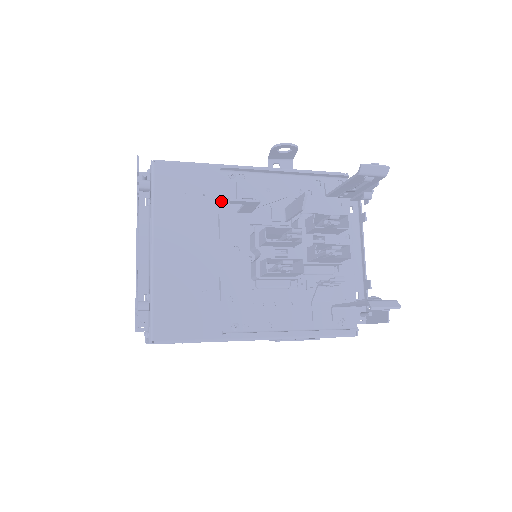
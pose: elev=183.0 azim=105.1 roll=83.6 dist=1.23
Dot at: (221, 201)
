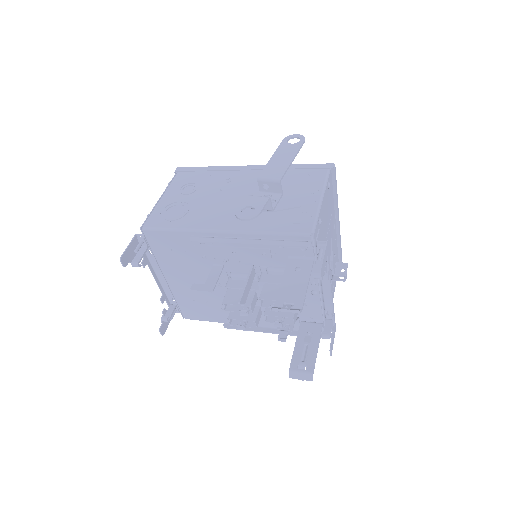
Dot at: (199, 257)
